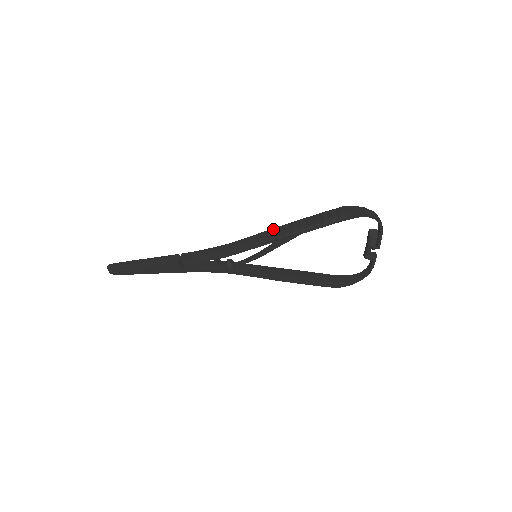
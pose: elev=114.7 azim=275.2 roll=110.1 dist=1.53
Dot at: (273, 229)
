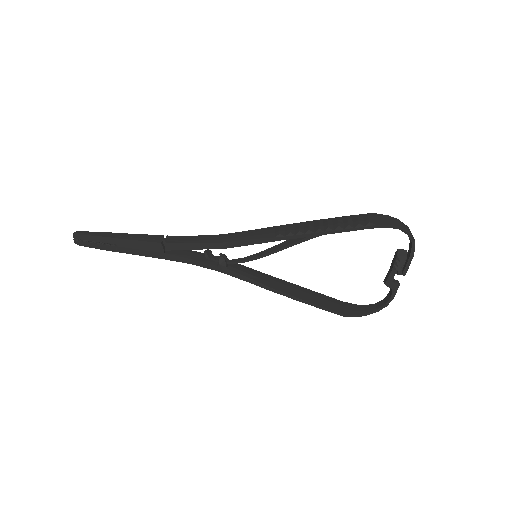
Dot at: (283, 225)
